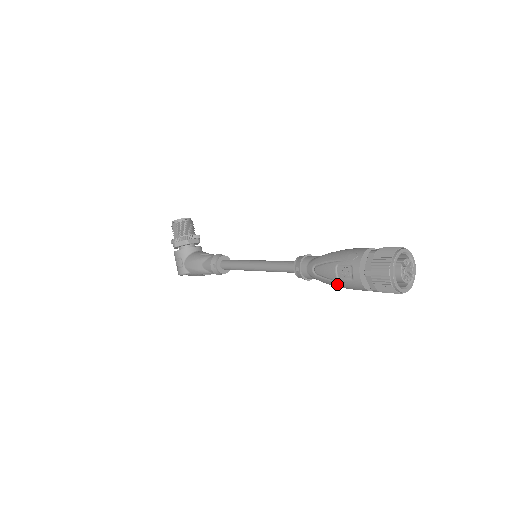
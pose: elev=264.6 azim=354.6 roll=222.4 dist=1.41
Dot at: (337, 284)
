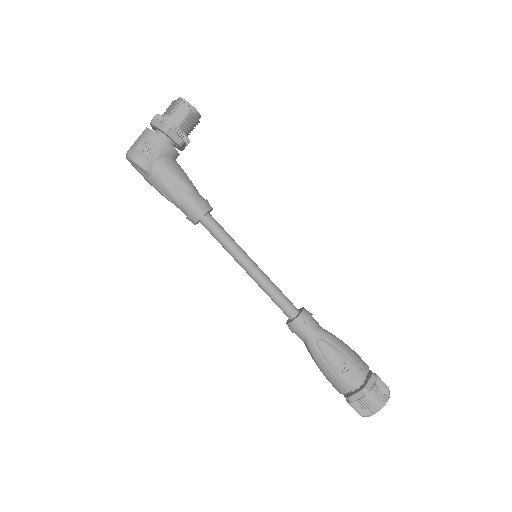
Dot at: (327, 369)
